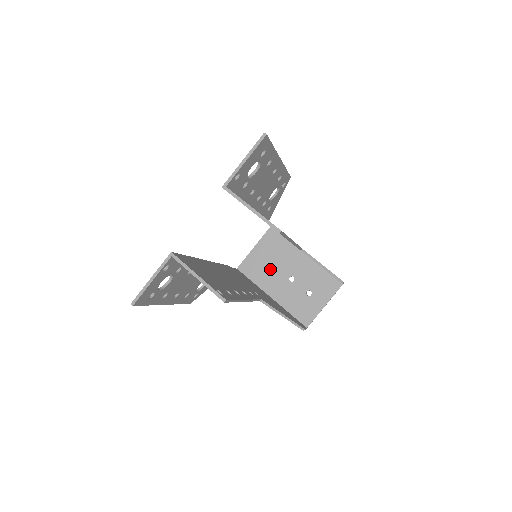
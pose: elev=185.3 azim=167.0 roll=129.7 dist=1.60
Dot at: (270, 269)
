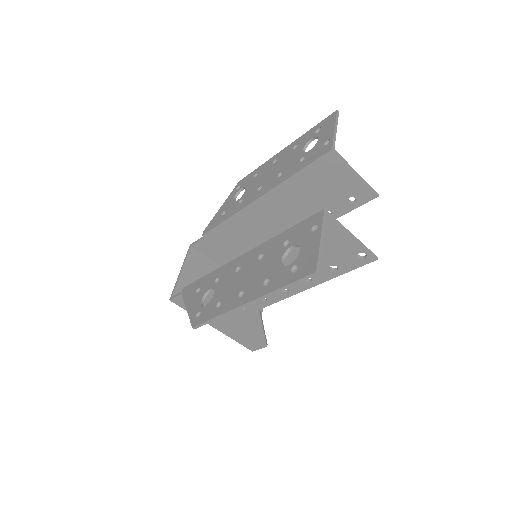
Dot at: occluded
